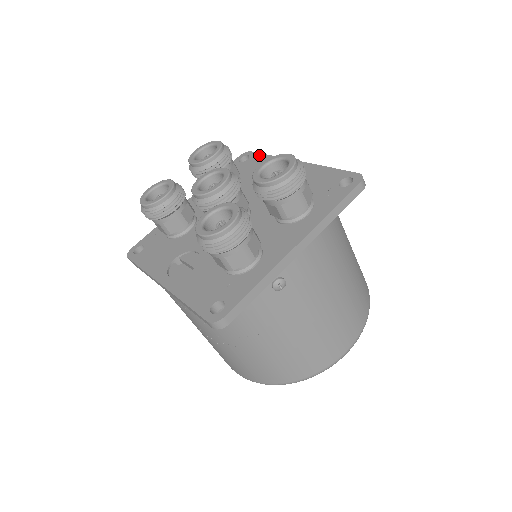
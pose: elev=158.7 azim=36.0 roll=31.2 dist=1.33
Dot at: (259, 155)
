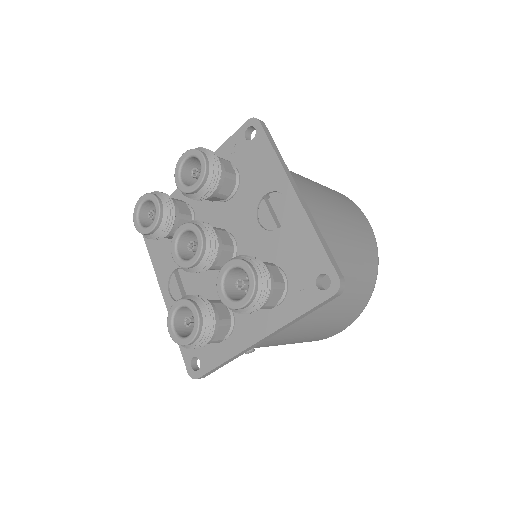
Dot at: (265, 140)
